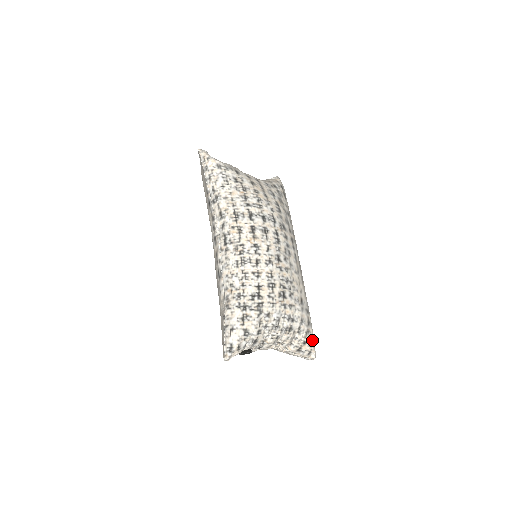
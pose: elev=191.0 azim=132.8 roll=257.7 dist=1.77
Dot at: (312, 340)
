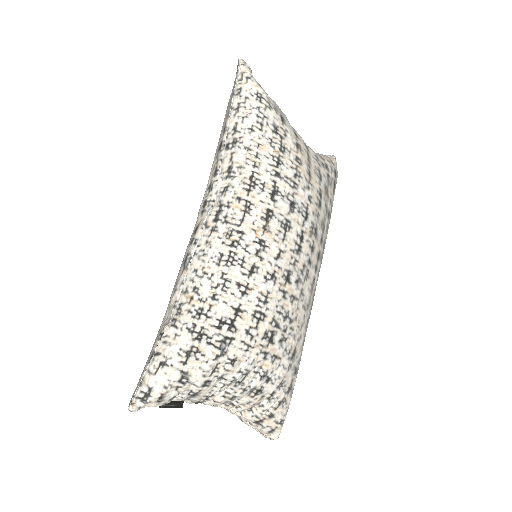
Dot at: (284, 414)
